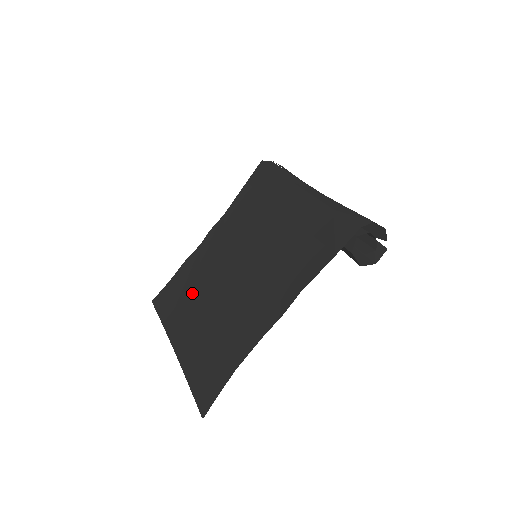
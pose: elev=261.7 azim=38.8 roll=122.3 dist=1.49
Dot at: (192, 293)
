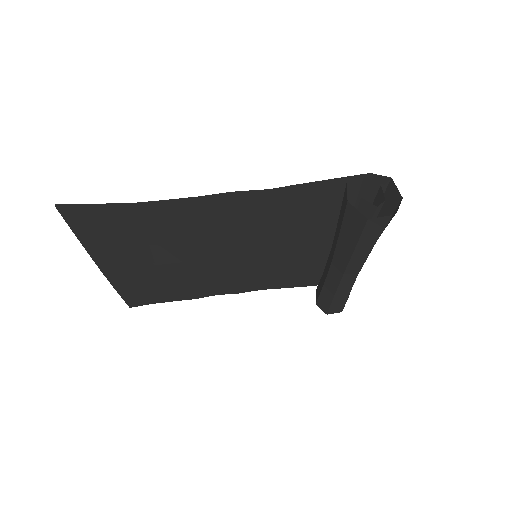
Dot at: (170, 280)
